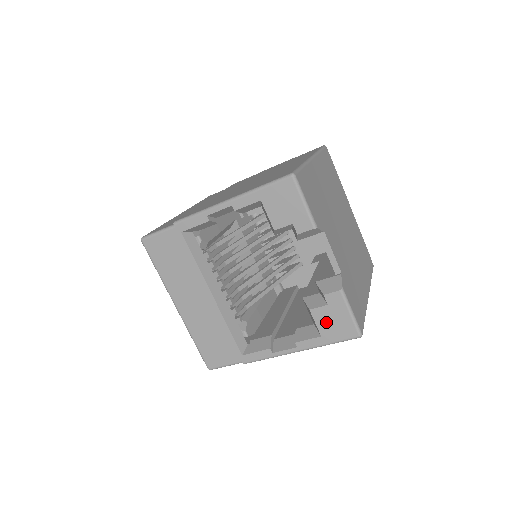
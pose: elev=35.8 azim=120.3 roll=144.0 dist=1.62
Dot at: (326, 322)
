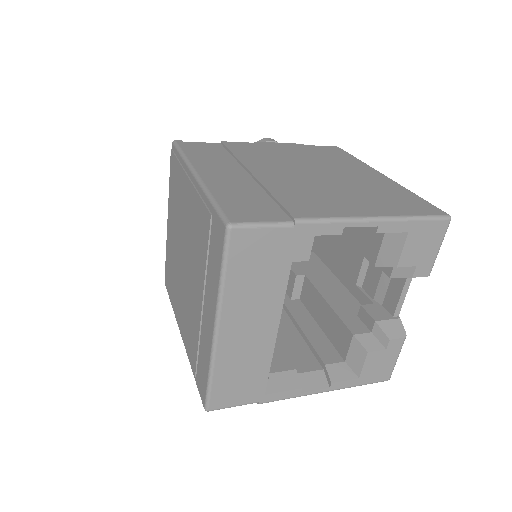
Dot at: (373, 365)
